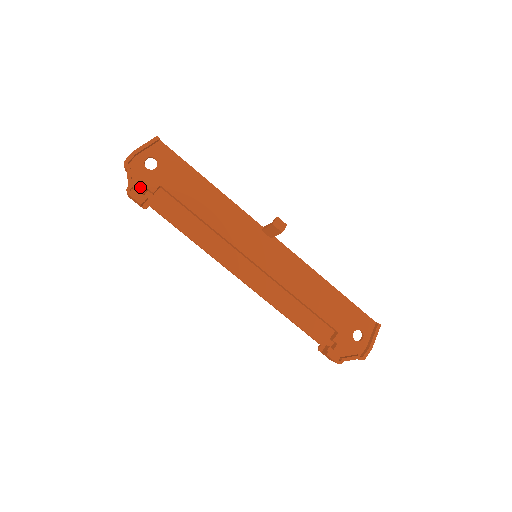
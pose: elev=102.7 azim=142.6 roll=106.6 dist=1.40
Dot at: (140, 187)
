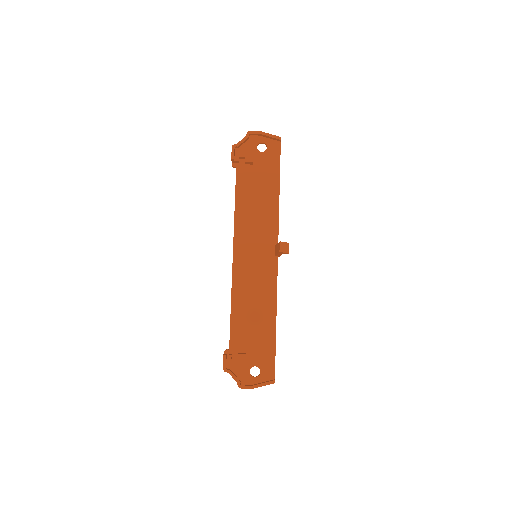
Dot at: (242, 152)
